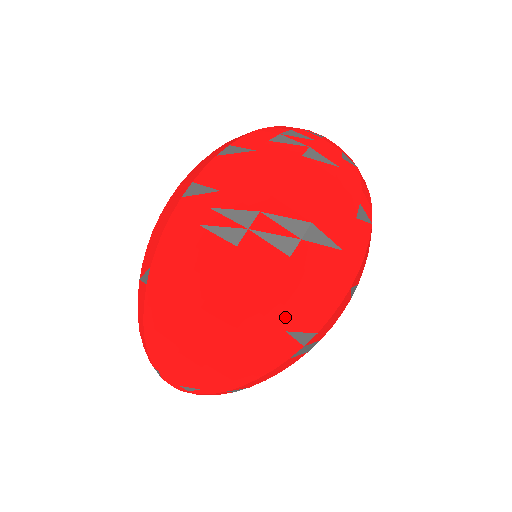
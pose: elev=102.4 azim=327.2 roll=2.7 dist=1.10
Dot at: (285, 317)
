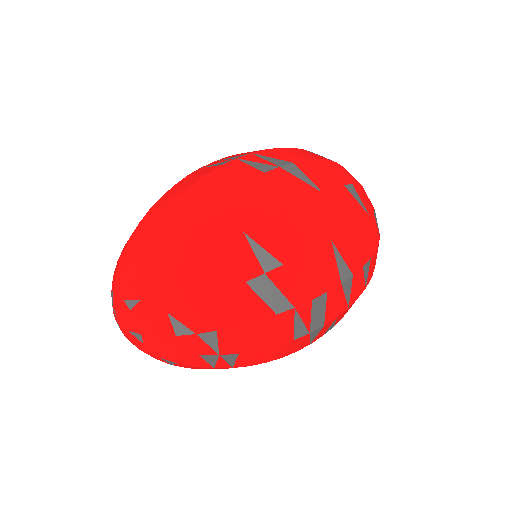
Dot at: (246, 218)
